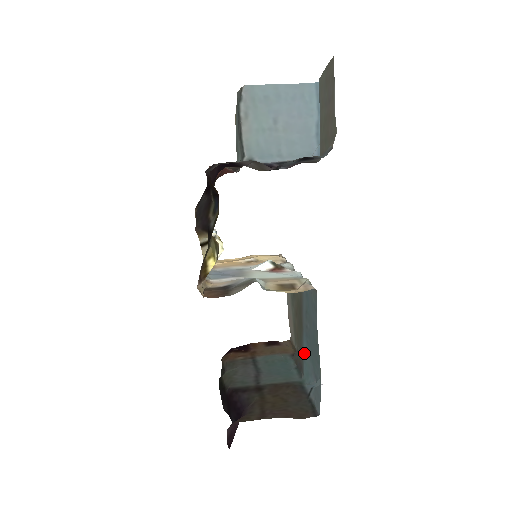
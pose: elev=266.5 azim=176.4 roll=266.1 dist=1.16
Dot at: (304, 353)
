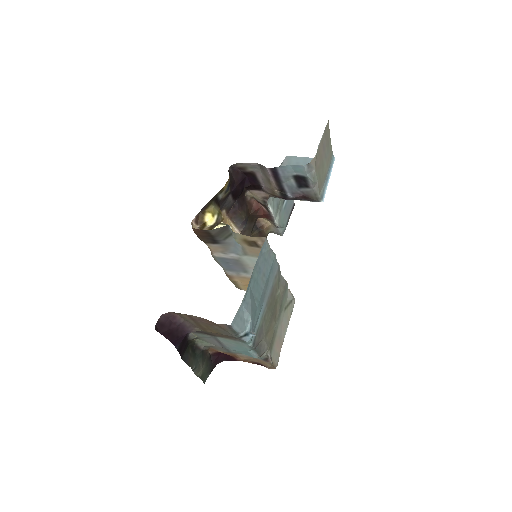
Dot at: (257, 321)
